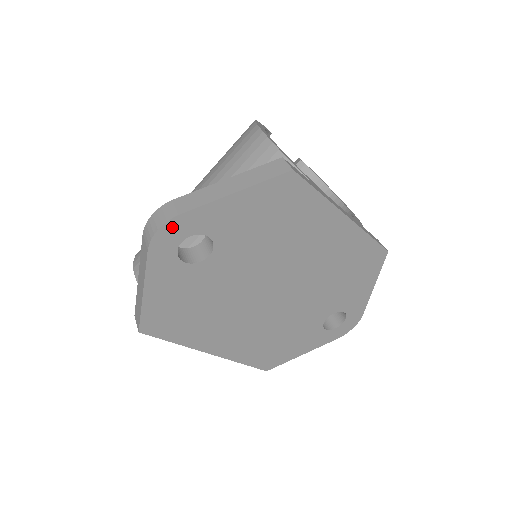
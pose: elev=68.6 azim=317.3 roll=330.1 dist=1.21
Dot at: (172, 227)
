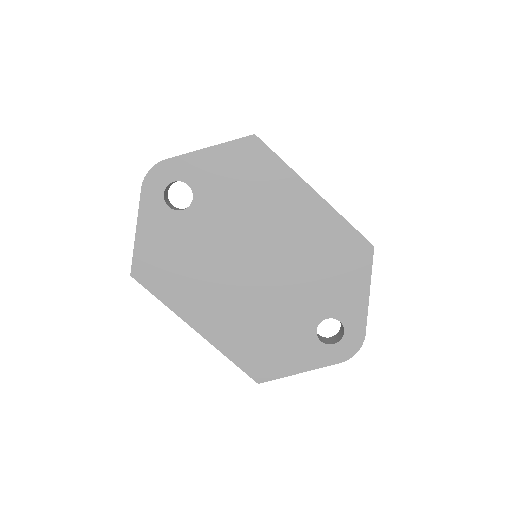
Dot at: (160, 170)
